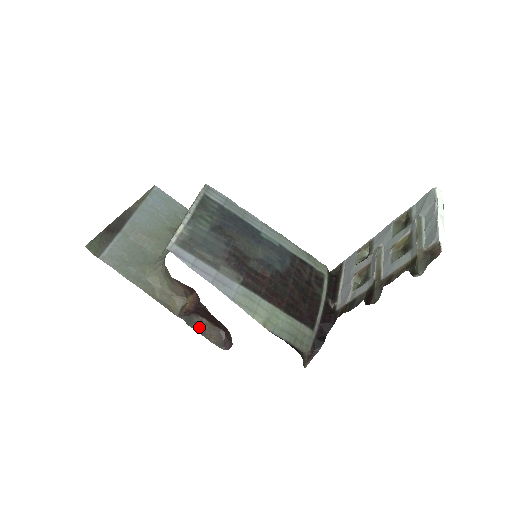
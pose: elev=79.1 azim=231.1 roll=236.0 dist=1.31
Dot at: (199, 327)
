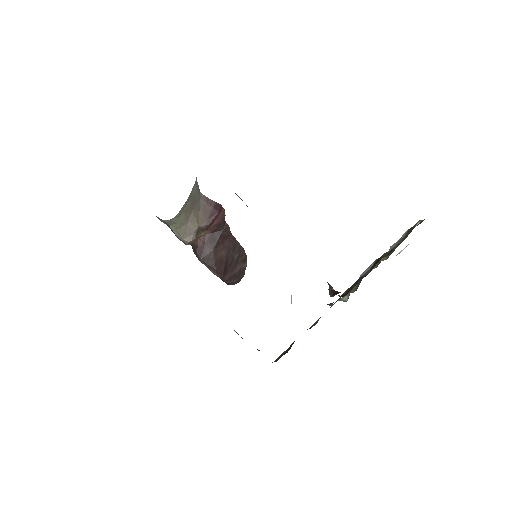
Dot at: occluded
